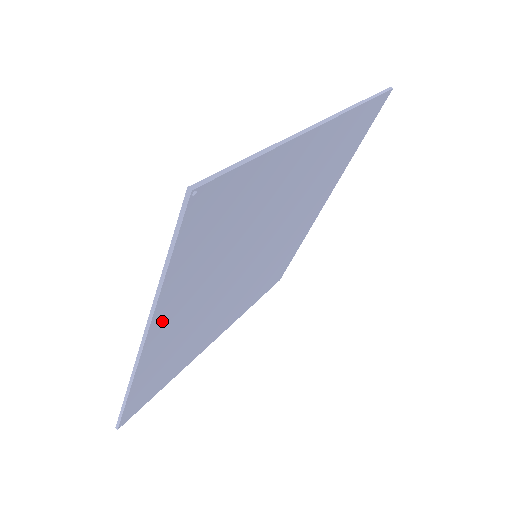
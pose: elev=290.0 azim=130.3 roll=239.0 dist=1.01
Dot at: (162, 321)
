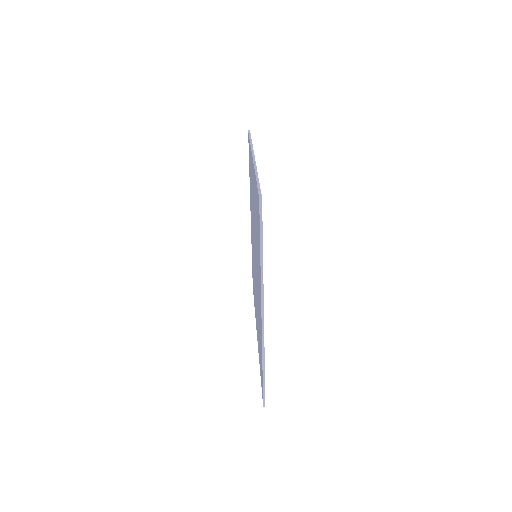
Dot at: occluded
